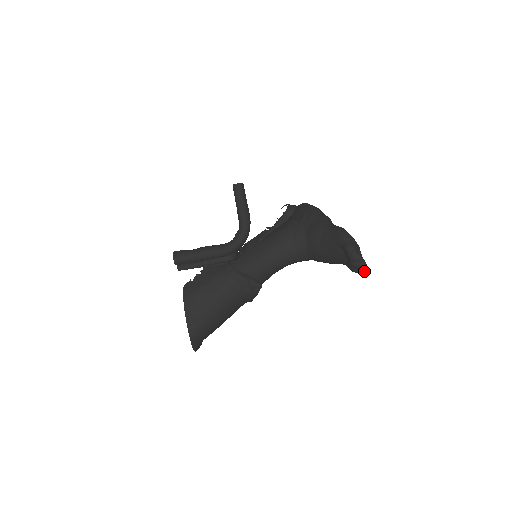
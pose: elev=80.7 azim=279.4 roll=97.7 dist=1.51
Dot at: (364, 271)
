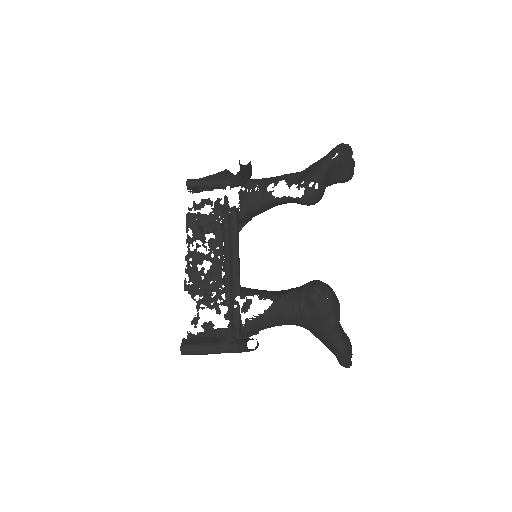
Dot at: occluded
